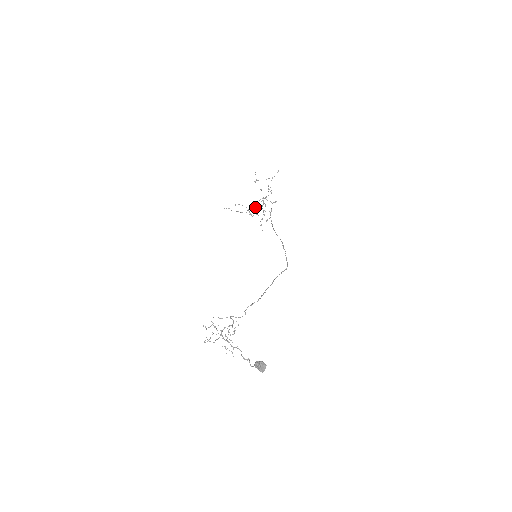
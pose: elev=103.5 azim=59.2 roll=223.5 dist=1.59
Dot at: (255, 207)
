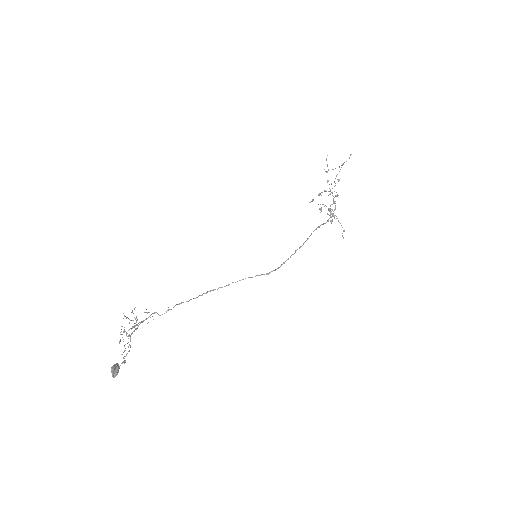
Dot at: (330, 206)
